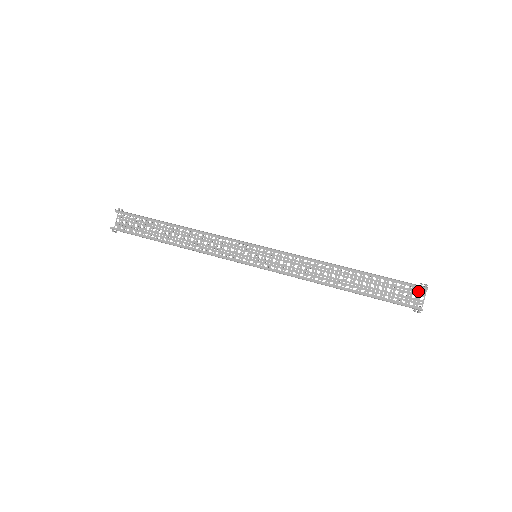
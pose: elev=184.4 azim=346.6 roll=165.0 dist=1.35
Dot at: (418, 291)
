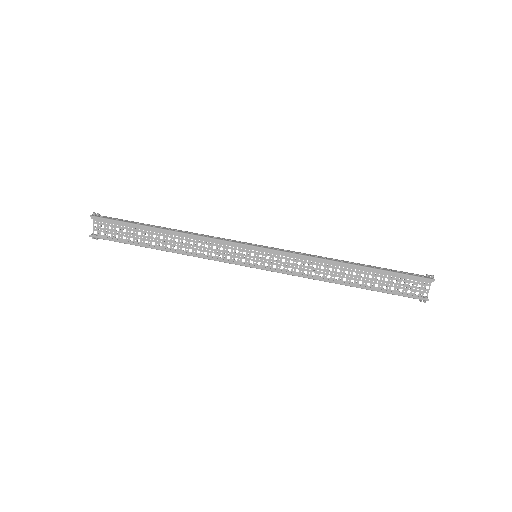
Dot at: (424, 281)
